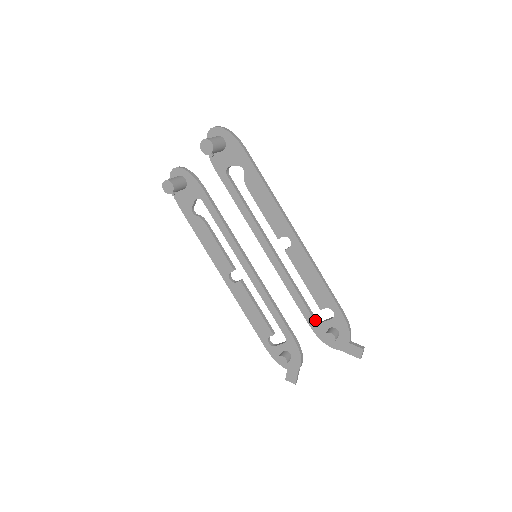
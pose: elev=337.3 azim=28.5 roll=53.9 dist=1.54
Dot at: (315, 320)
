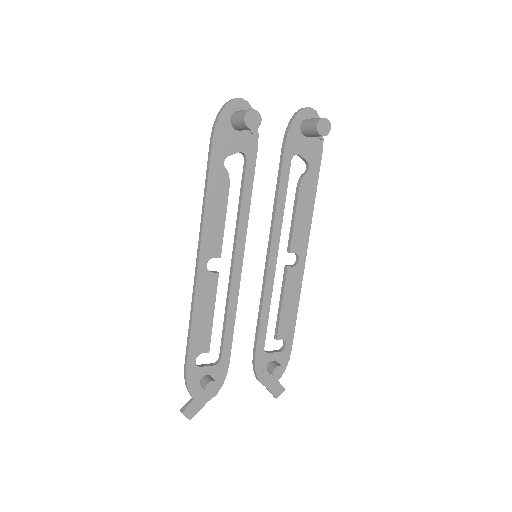
Dot at: occluded
